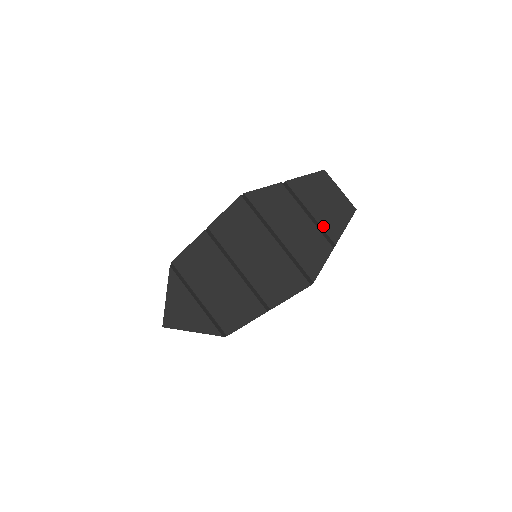
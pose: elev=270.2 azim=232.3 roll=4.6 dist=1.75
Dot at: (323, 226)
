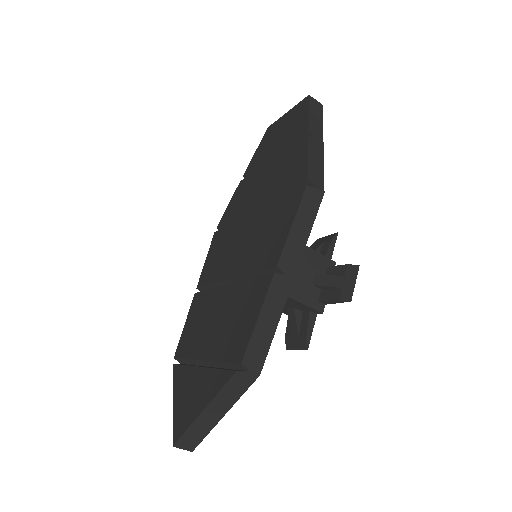
Dot at: (288, 144)
